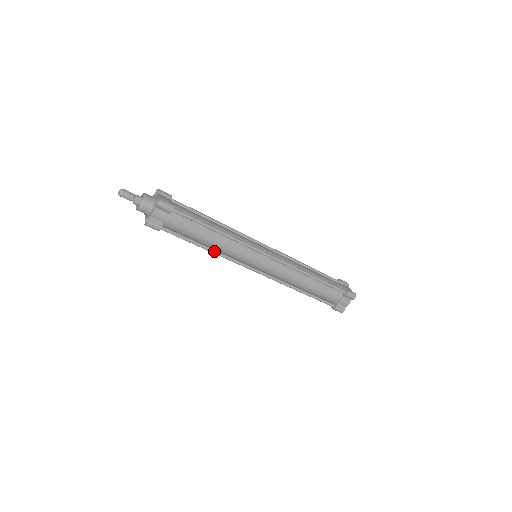
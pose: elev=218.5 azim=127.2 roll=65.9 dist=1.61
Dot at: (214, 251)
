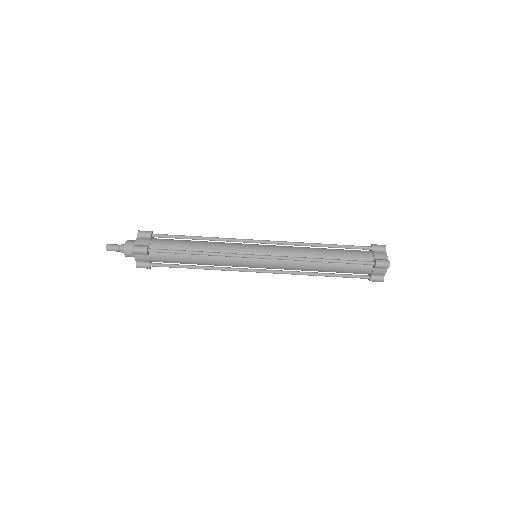
Dot at: (207, 268)
